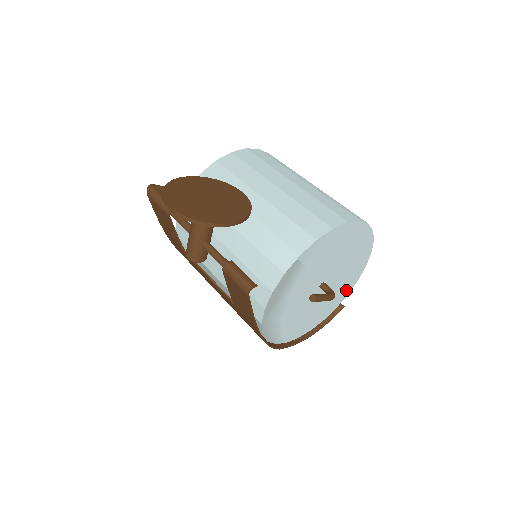
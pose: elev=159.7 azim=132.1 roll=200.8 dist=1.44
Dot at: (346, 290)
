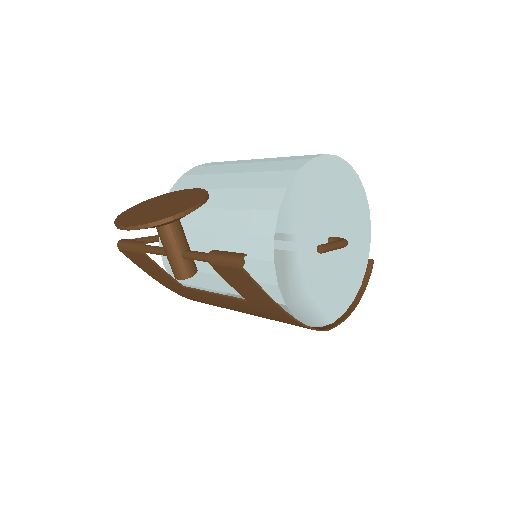
Dot at: (364, 242)
